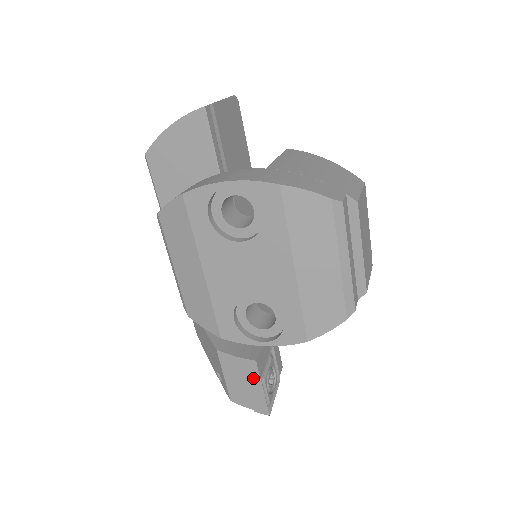
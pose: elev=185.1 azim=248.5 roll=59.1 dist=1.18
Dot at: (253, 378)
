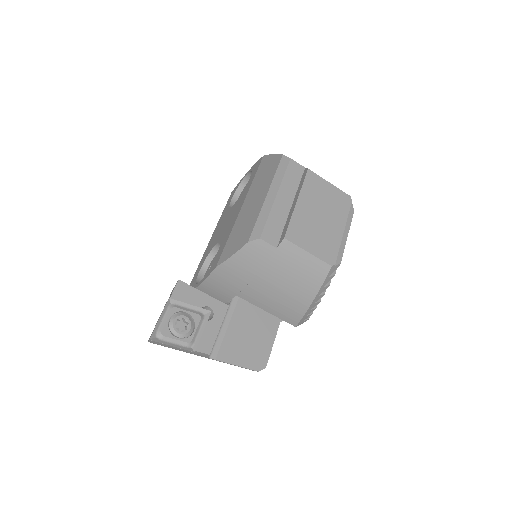
Dot at: occluded
